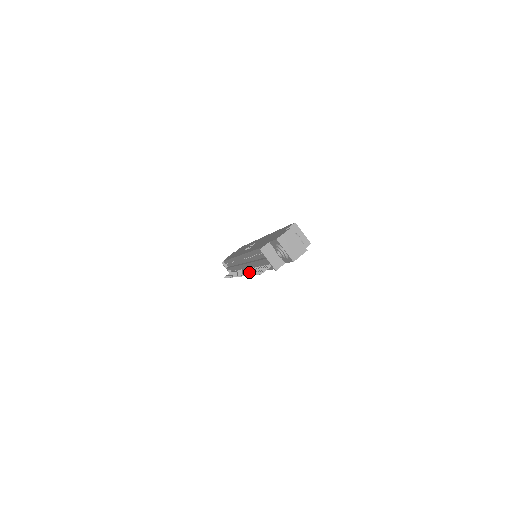
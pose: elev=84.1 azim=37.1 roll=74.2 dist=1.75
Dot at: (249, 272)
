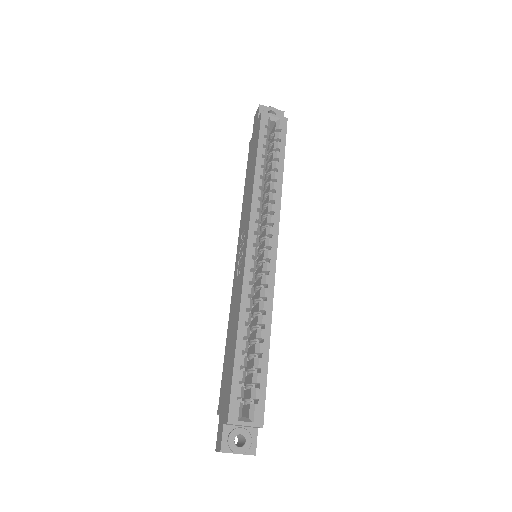
Dot at: occluded
